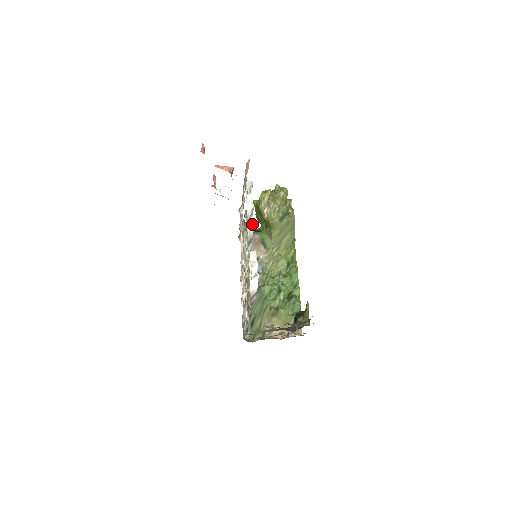
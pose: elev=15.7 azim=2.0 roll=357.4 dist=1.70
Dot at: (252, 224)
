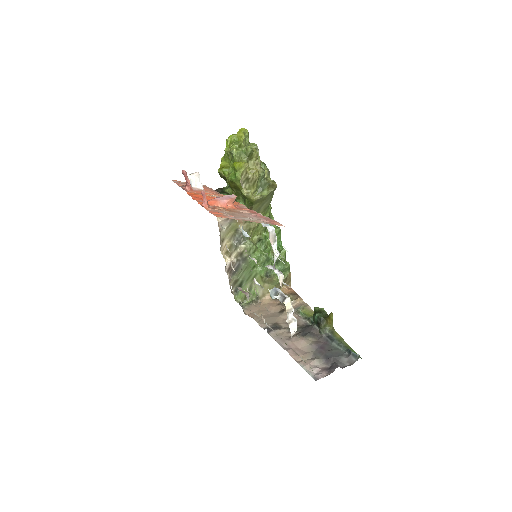
Dot at: (282, 274)
